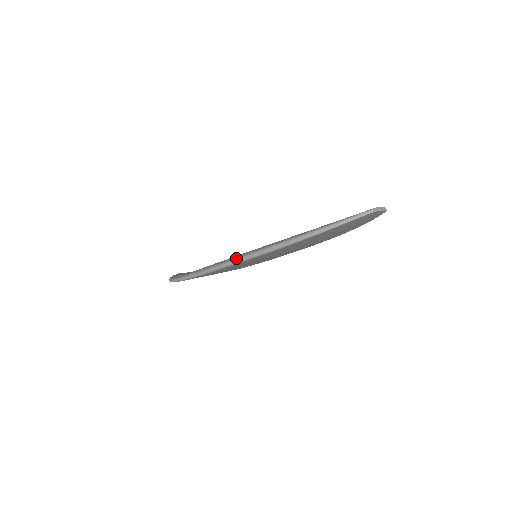
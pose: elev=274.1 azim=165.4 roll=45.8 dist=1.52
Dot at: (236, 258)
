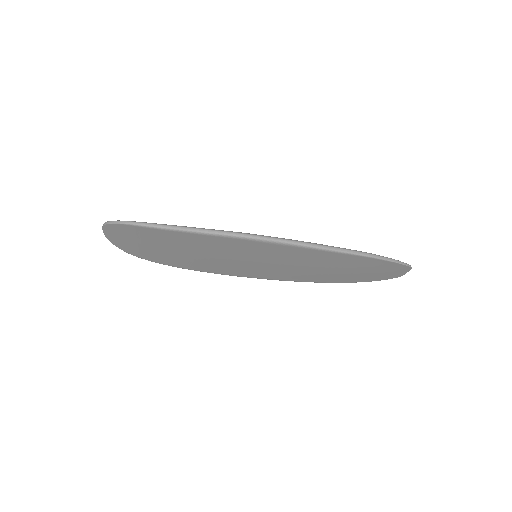
Dot at: occluded
